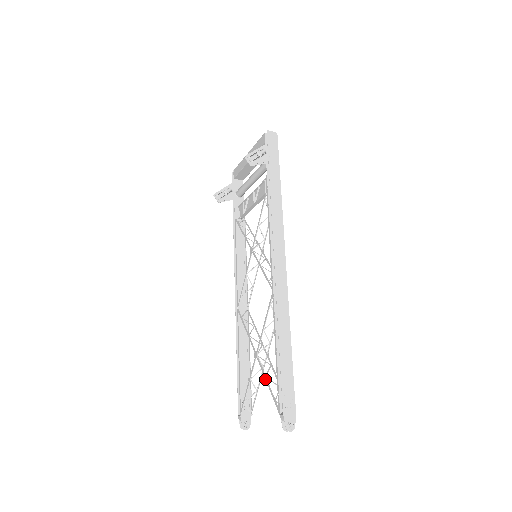
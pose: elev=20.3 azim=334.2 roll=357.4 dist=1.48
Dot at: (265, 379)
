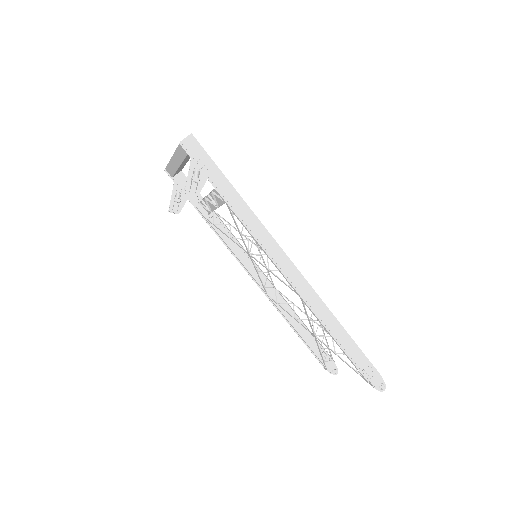
Dot at: occluded
